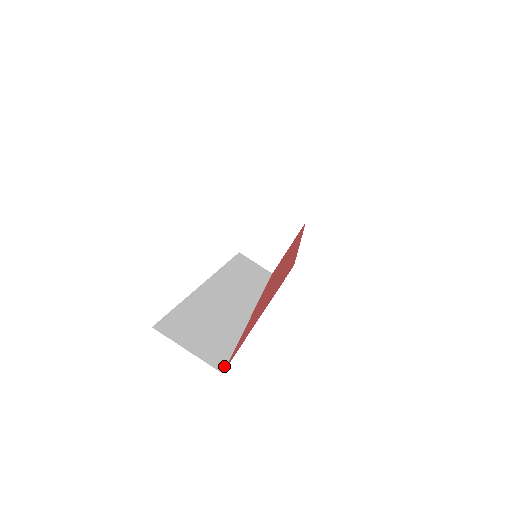
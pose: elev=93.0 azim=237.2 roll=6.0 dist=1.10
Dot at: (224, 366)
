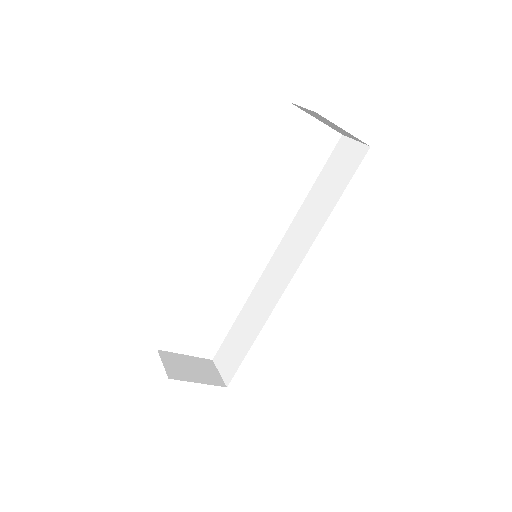
Dot at: occluded
